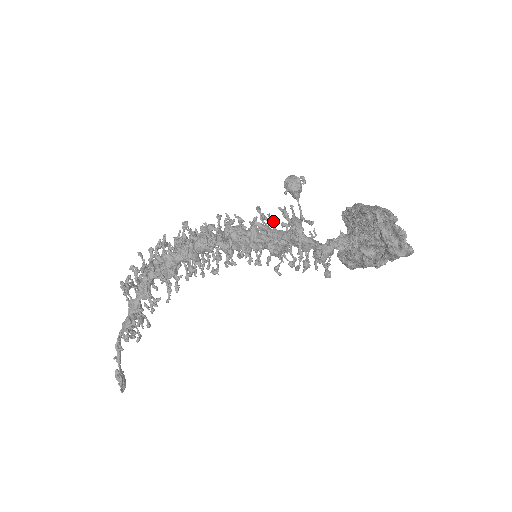
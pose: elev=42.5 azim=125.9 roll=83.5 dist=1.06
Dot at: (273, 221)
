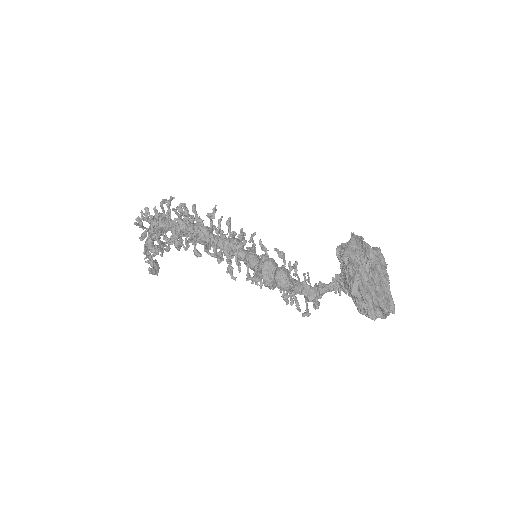
Dot at: (269, 258)
